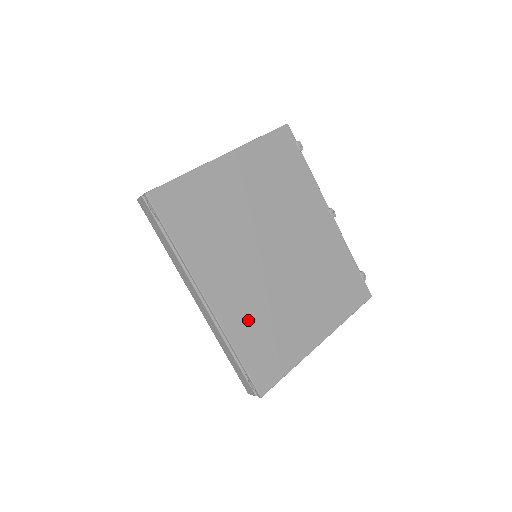
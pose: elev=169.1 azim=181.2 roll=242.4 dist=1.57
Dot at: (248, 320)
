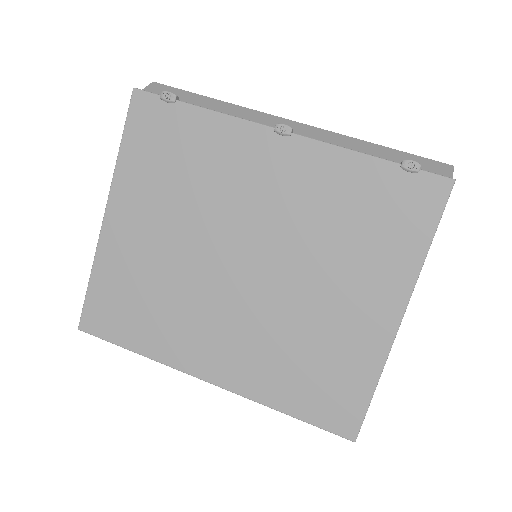
Dot at: (270, 368)
